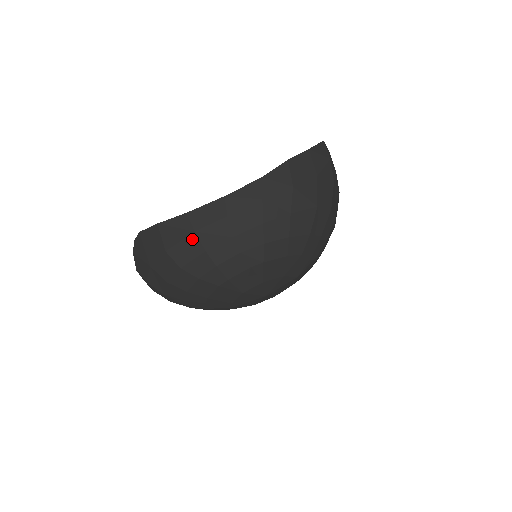
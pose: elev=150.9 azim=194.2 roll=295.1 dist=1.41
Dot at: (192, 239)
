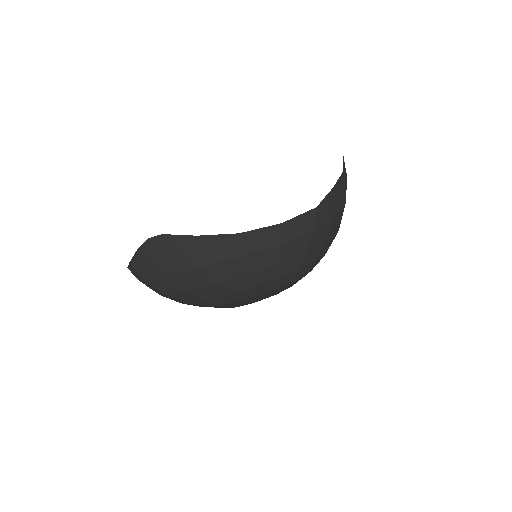
Dot at: (238, 262)
